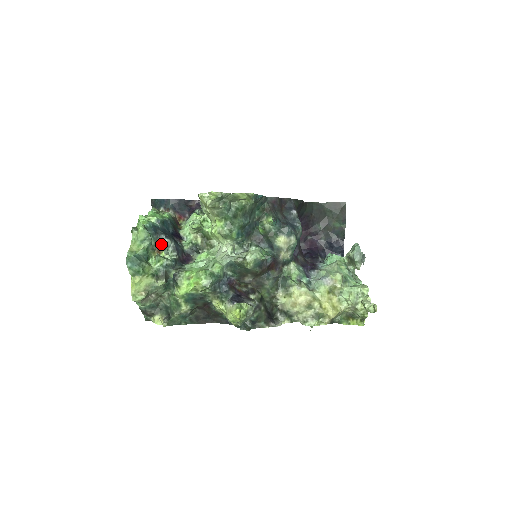
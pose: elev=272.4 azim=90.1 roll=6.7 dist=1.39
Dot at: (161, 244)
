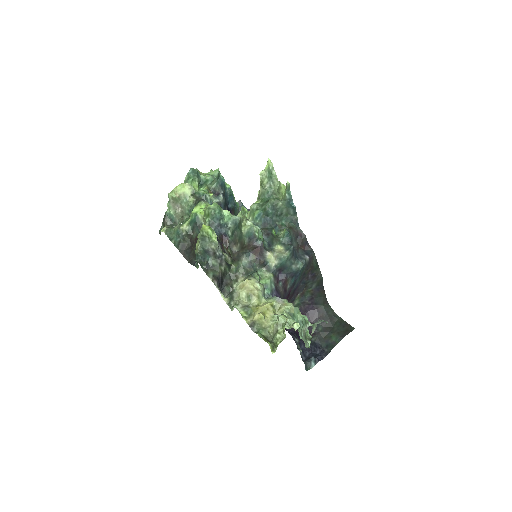
Dot at: (216, 193)
